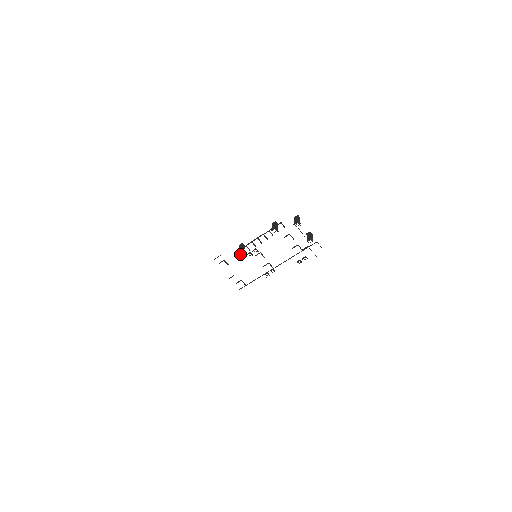
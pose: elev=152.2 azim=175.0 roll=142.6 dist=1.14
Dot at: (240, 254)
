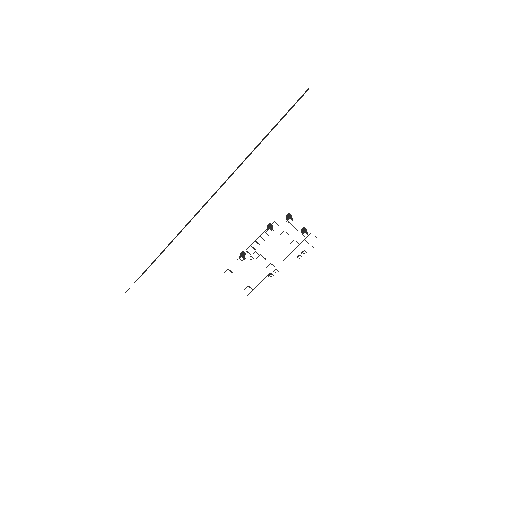
Dot at: (242, 260)
